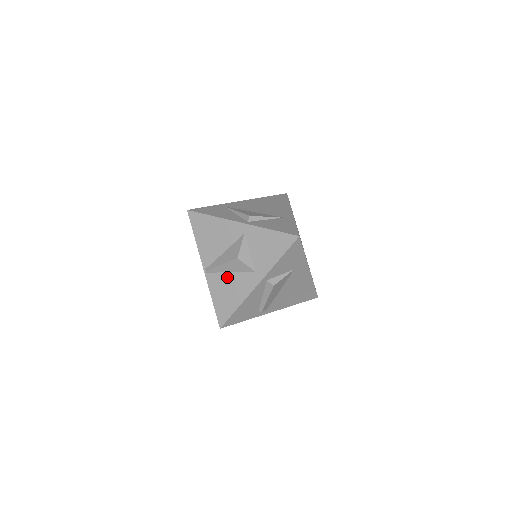
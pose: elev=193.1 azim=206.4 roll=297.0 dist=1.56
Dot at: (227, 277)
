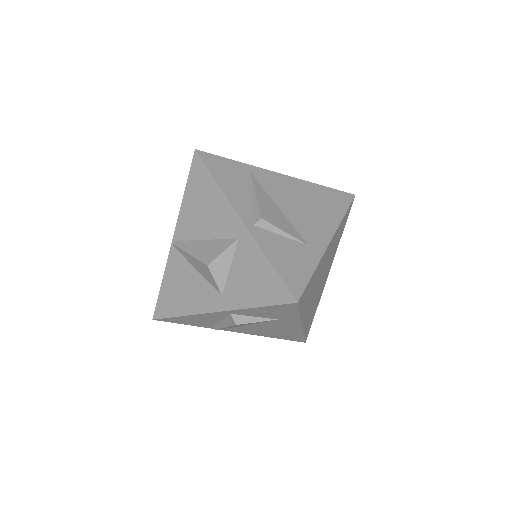
Dot at: (190, 272)
